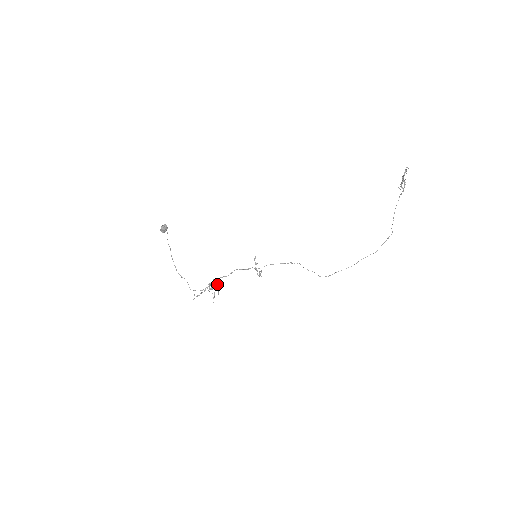
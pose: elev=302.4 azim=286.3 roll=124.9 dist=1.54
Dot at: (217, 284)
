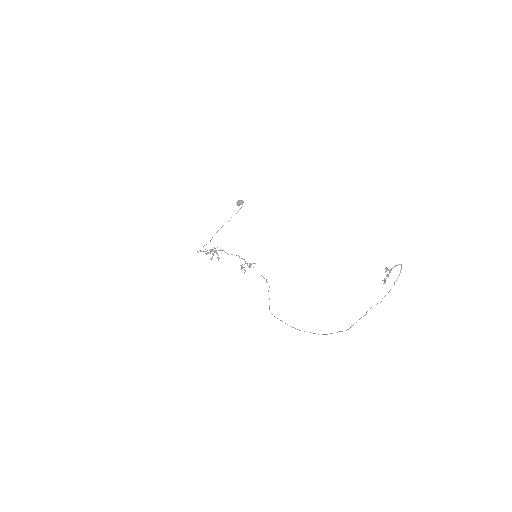
Dot at: occluded
